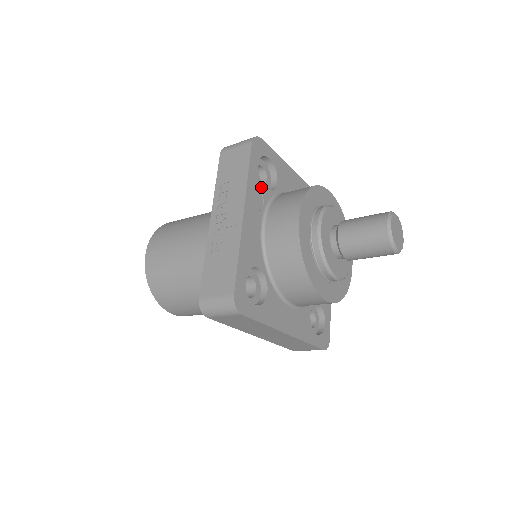
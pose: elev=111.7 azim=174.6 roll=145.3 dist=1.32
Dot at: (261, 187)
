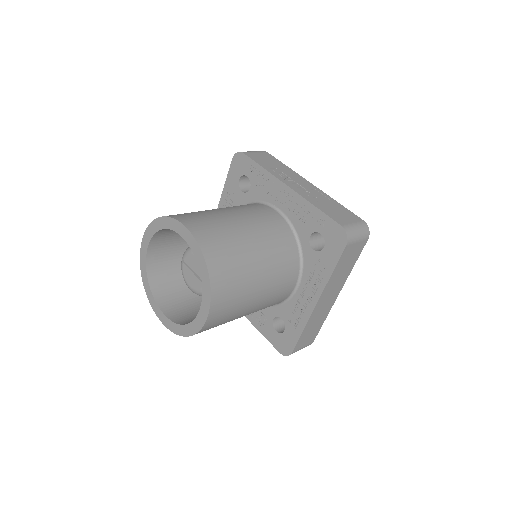
Dot at: occluded
